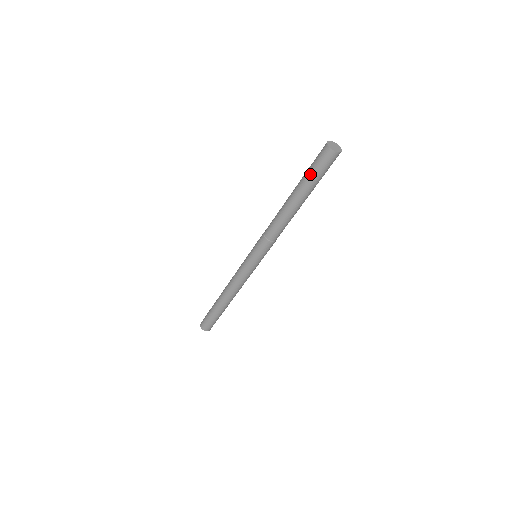
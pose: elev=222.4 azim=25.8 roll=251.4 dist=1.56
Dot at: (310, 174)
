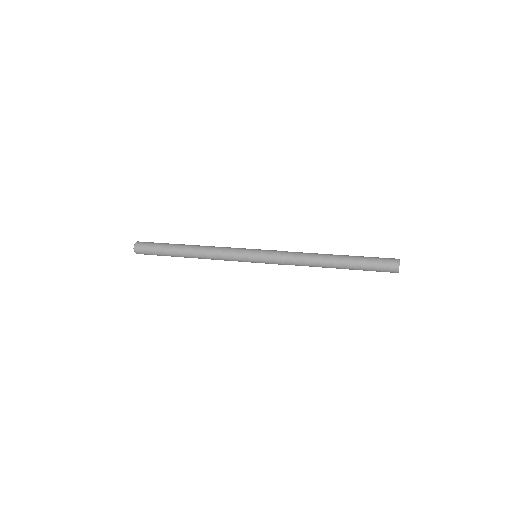
Dot at: occluded
